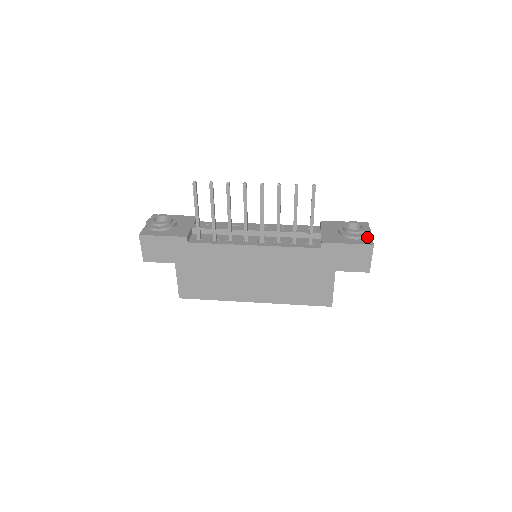
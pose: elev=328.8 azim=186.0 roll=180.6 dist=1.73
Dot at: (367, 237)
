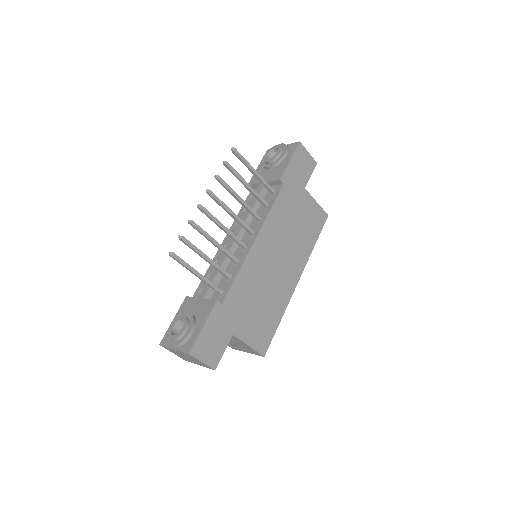
Dot at: occluded
